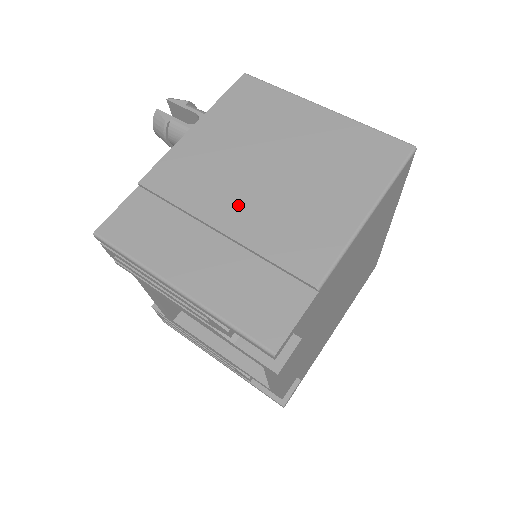
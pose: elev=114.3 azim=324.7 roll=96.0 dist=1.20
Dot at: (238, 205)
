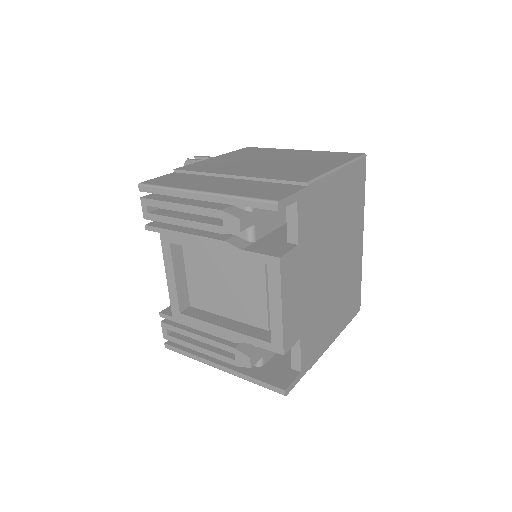
Dot at: (246, 169)
